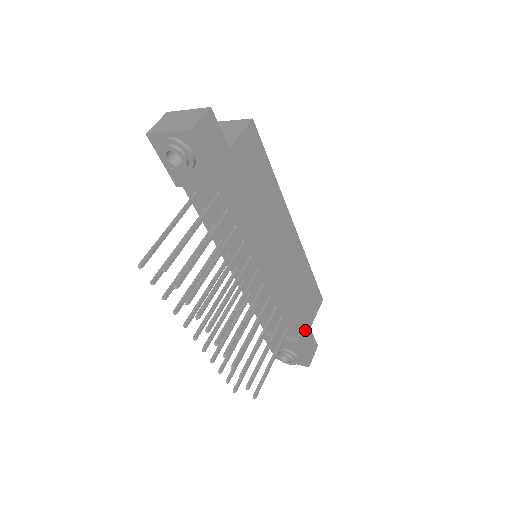
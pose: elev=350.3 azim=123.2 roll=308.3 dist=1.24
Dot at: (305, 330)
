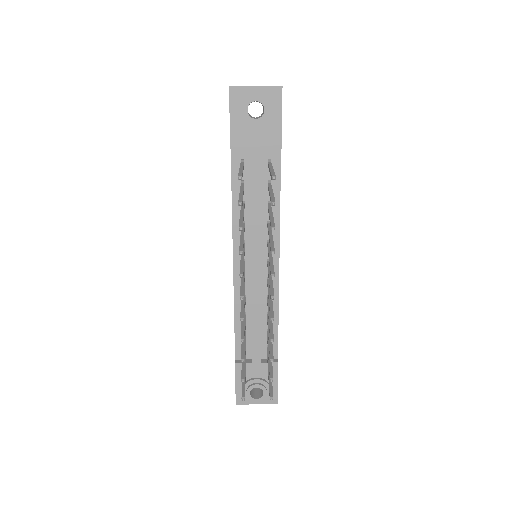
Dot at: occluded
